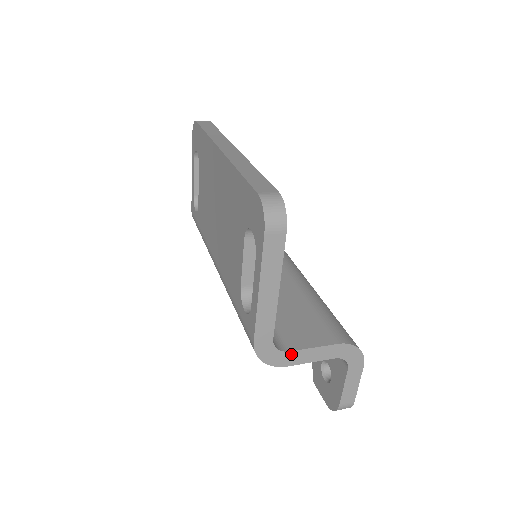
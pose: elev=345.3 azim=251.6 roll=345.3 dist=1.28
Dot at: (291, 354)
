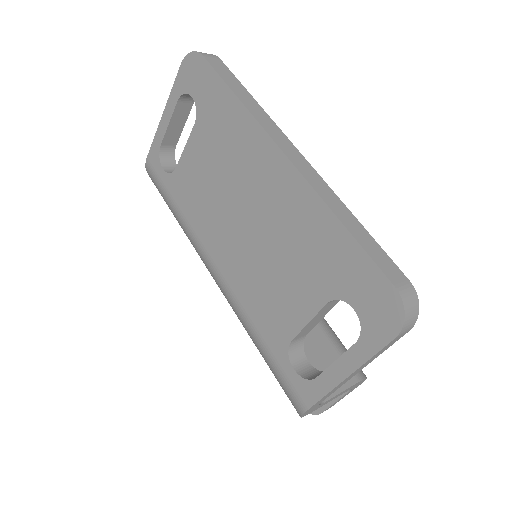
Dot at: (324, 403)
